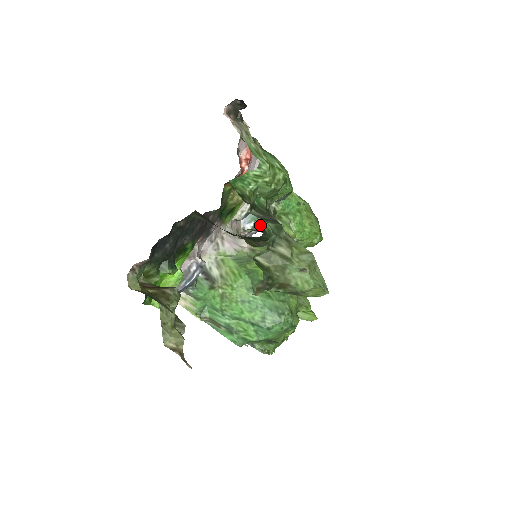
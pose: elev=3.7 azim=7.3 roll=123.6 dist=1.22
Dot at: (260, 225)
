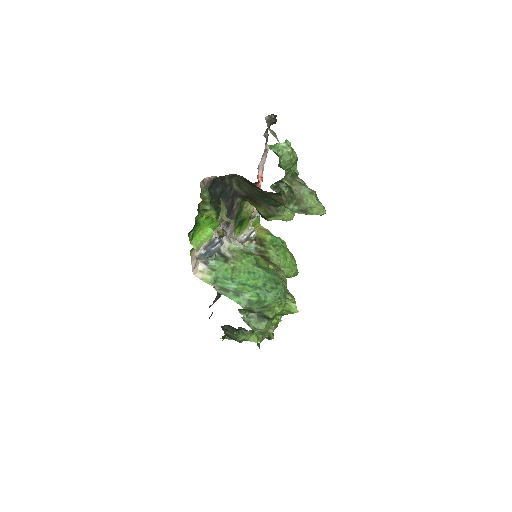
Dot at: occluded
